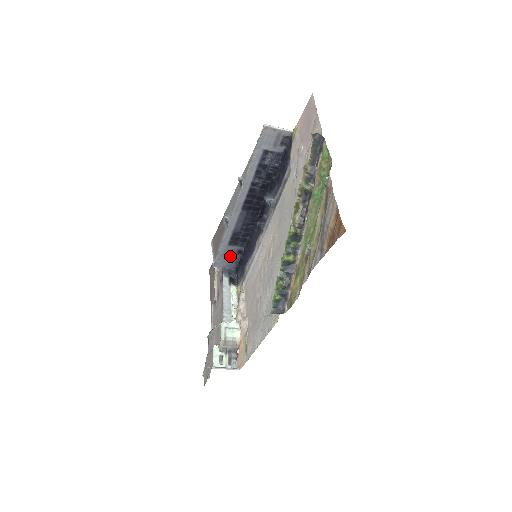
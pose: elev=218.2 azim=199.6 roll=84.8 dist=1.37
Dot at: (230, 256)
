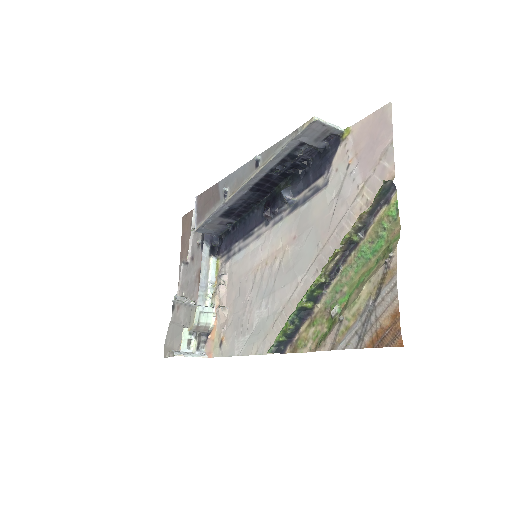
Dot at: (217, 225)
